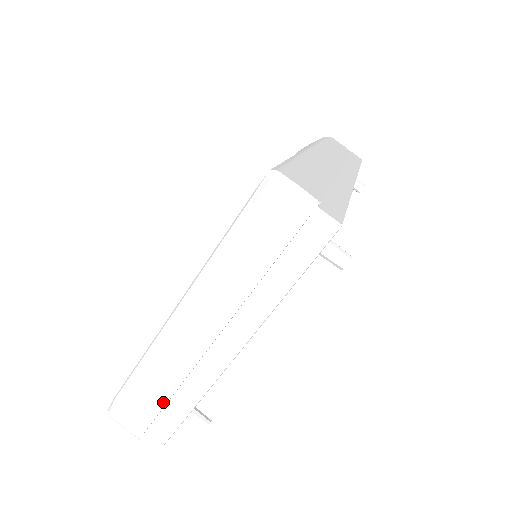
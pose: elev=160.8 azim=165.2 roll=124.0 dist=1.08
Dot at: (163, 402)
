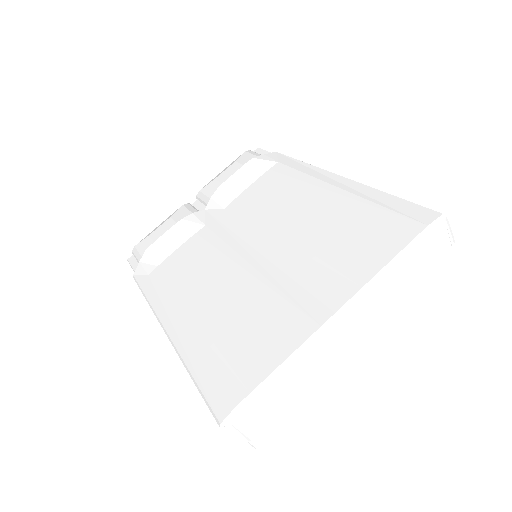
Dot at: (291, 401)
